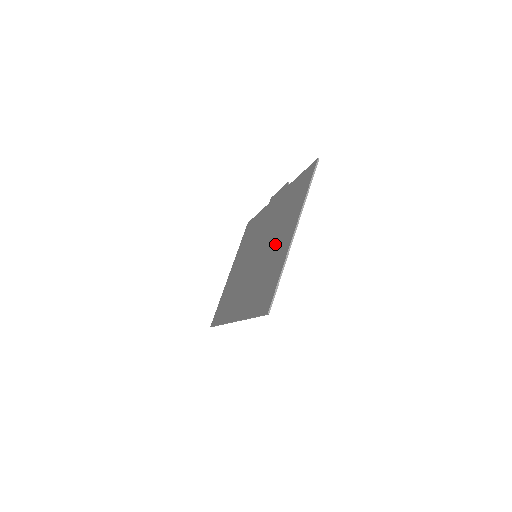
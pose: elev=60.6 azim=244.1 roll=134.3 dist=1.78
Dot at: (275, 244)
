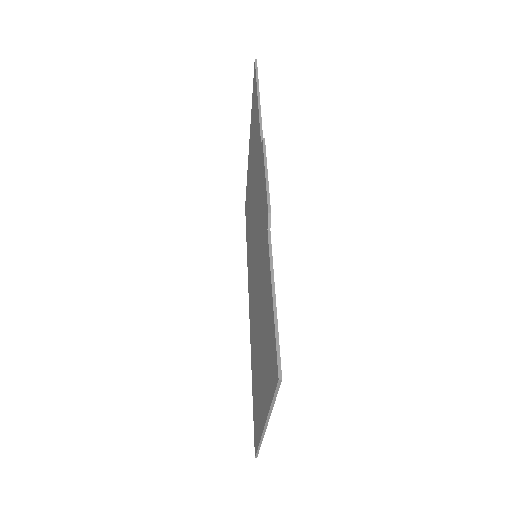
Dot at: occluded
